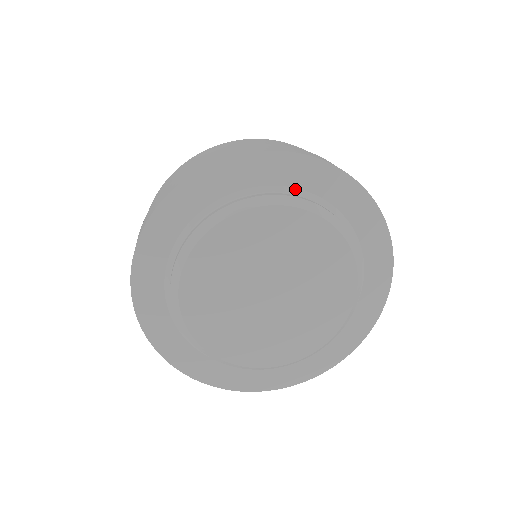
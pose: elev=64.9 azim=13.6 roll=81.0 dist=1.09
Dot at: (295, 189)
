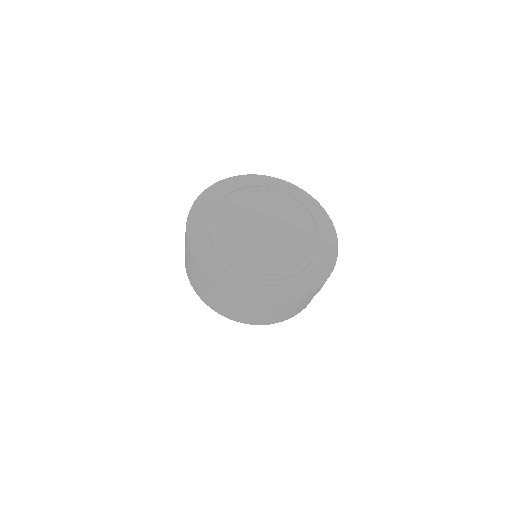
Dot at: occluded
